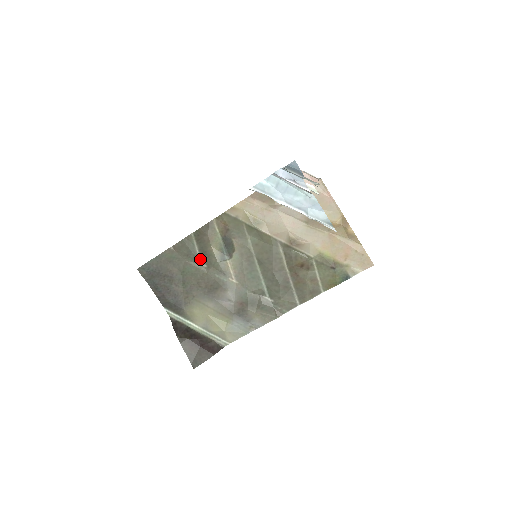
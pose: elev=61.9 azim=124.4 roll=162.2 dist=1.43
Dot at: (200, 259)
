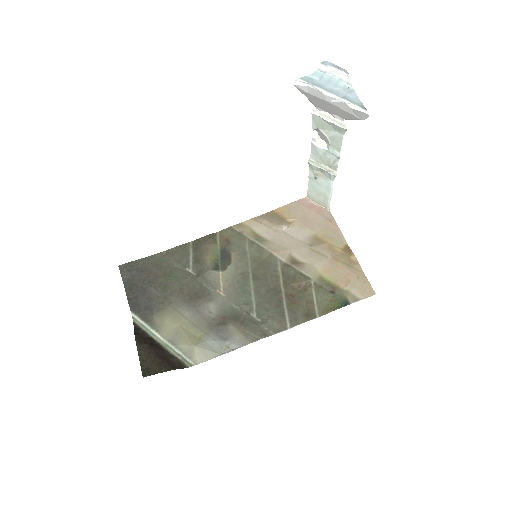
Dot at: (191, 267)
